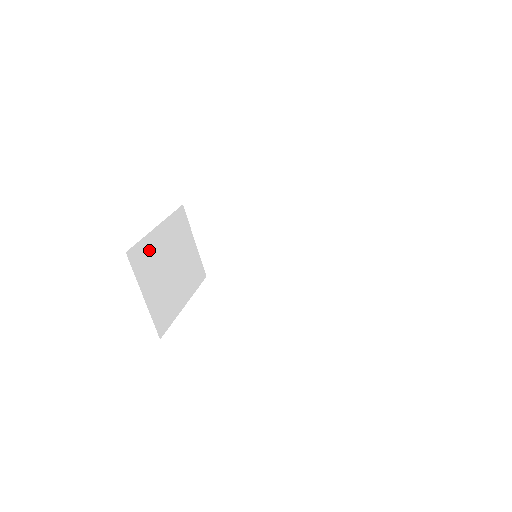
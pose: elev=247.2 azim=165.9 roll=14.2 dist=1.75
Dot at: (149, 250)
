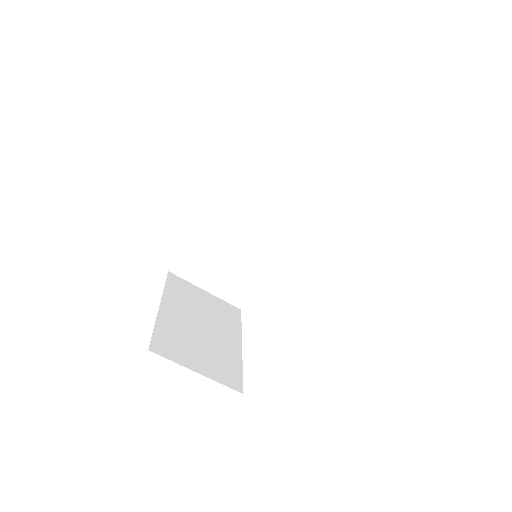
Dot at: (169, 331)
